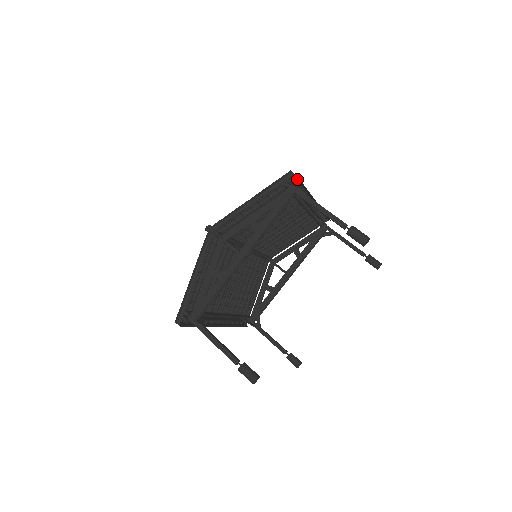
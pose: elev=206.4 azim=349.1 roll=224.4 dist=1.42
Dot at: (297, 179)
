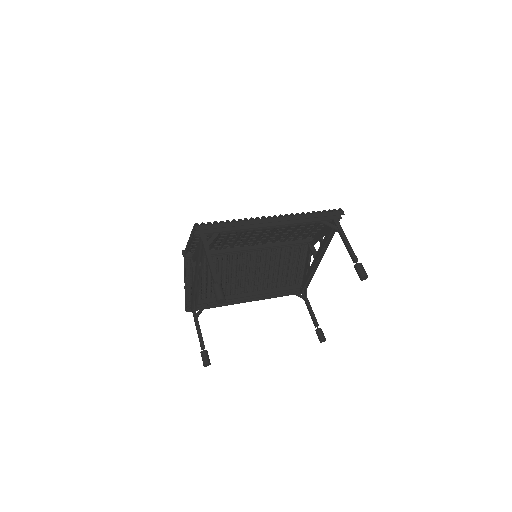
Dot at: (208, 226)
